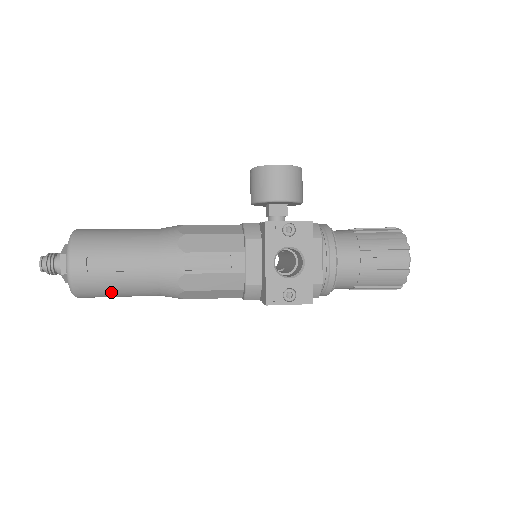
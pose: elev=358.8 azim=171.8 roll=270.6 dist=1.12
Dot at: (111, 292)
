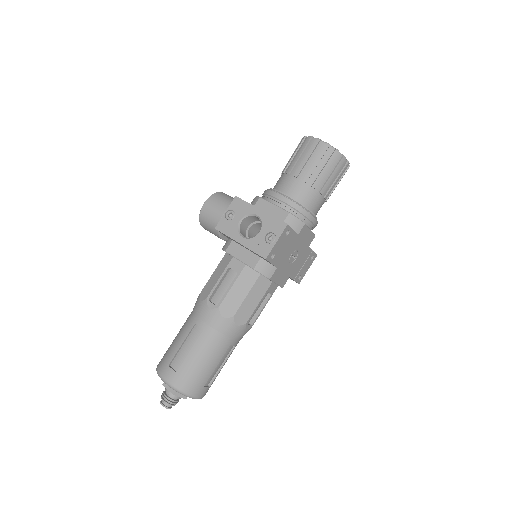
Dot at: (203, 369)
